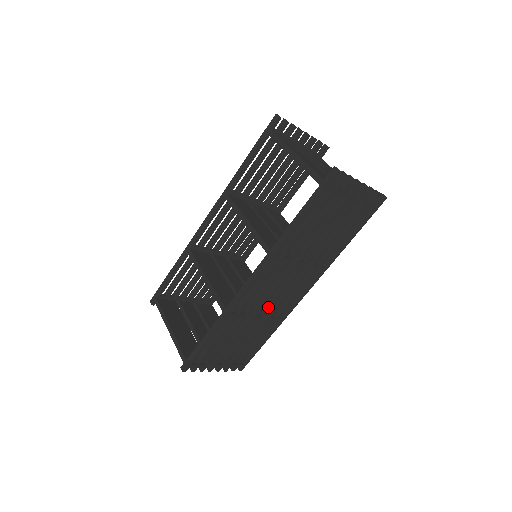
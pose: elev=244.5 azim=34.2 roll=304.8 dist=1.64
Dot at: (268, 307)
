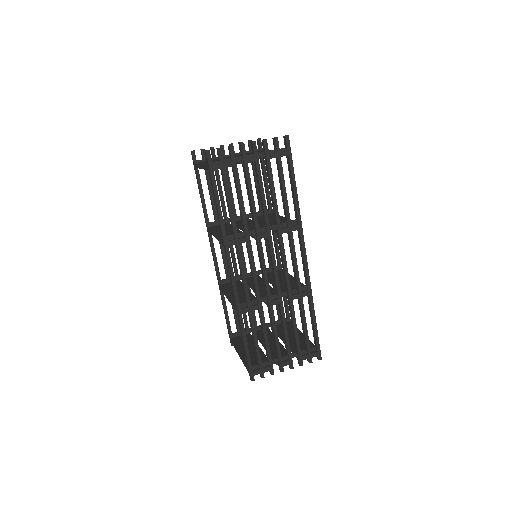
Dot at: (276, 288)
